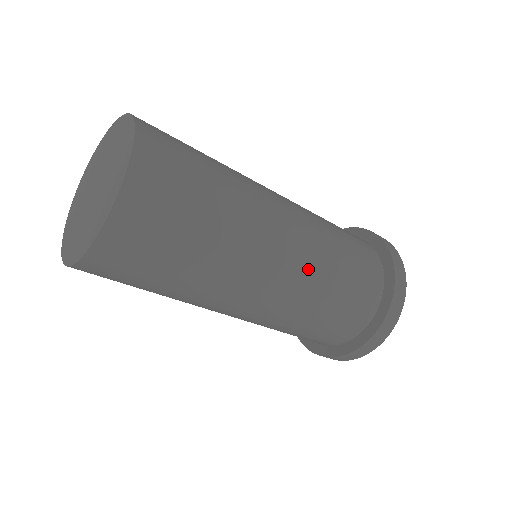
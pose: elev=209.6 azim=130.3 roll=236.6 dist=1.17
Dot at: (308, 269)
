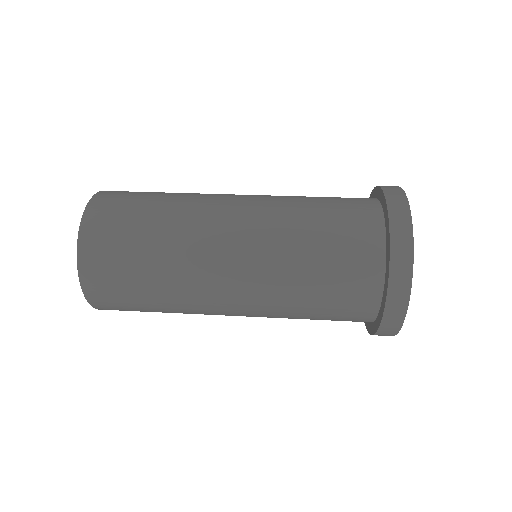
Dot at: occluded
